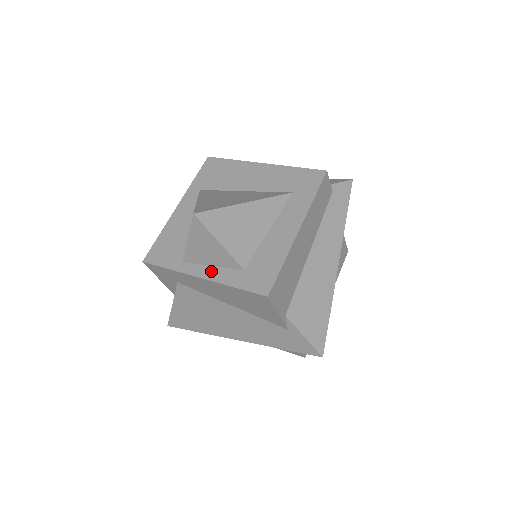
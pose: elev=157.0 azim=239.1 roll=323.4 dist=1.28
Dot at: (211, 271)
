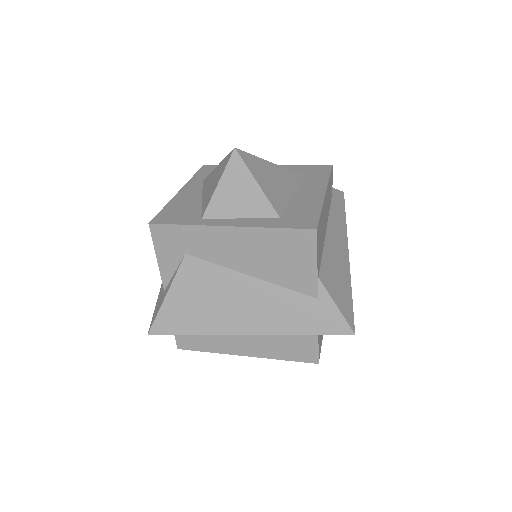
Dot at: (241, 221)
